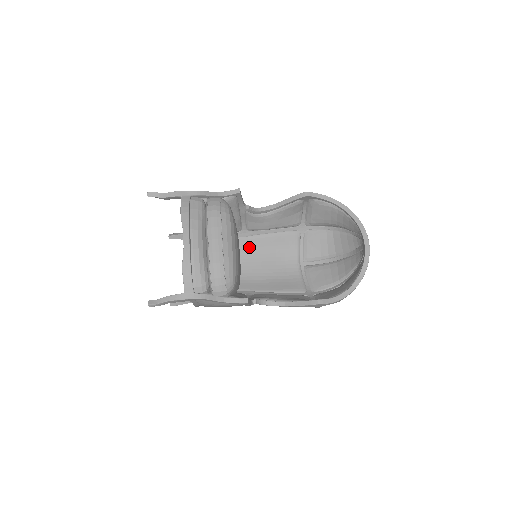
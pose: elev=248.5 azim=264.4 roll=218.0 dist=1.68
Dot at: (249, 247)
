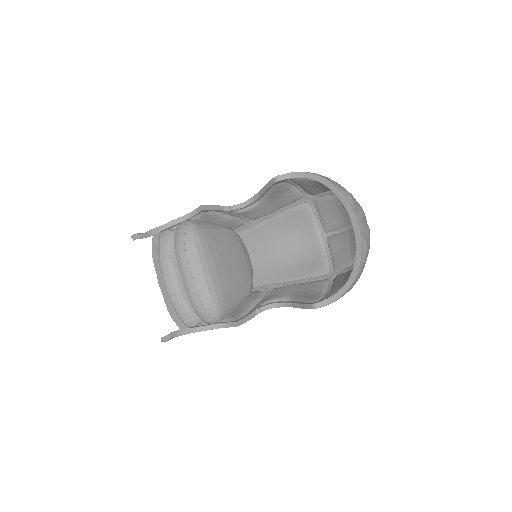
Dot at: (263, 234)
